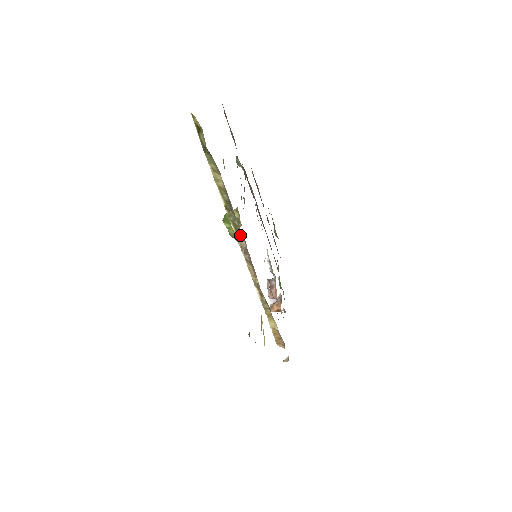
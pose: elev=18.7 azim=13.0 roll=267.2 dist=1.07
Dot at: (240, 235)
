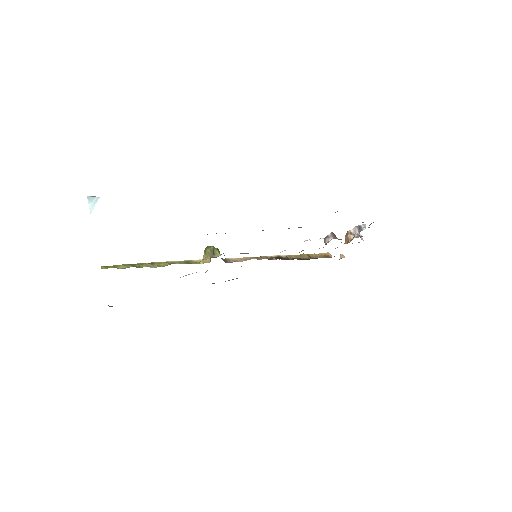
Dot at: occluded
